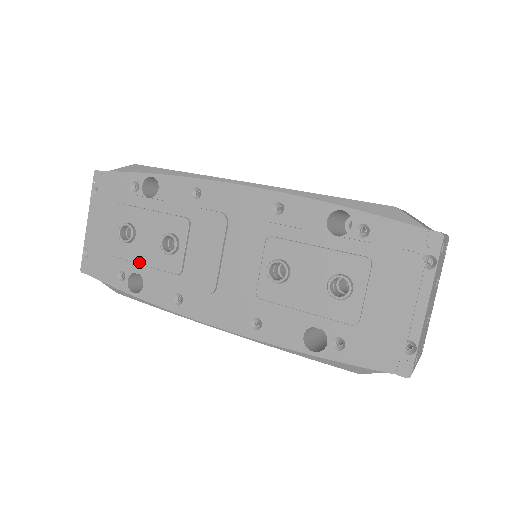
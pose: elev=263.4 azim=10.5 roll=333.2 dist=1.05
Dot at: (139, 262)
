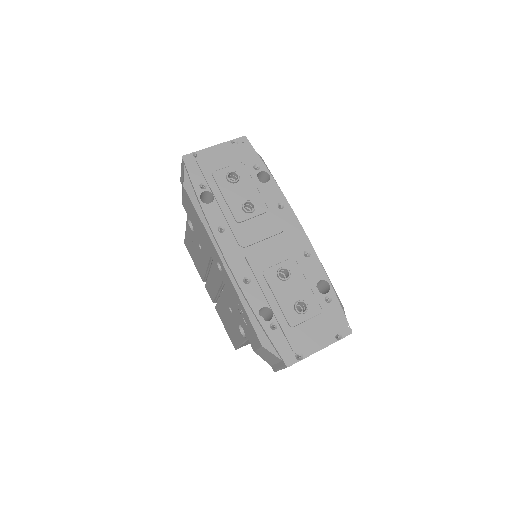
Dot at: (224, 194)
